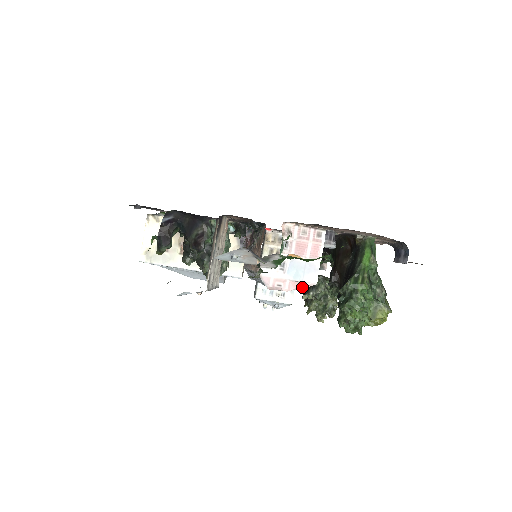
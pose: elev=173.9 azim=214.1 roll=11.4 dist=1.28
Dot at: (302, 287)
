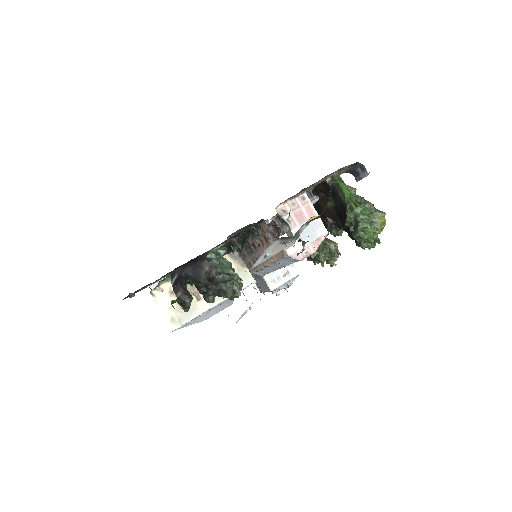
Dot at: occluded
